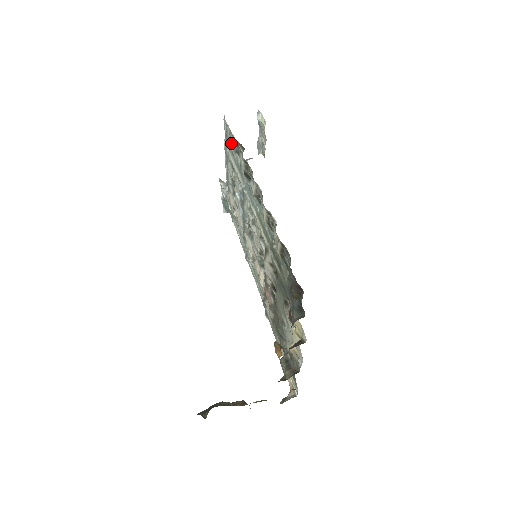
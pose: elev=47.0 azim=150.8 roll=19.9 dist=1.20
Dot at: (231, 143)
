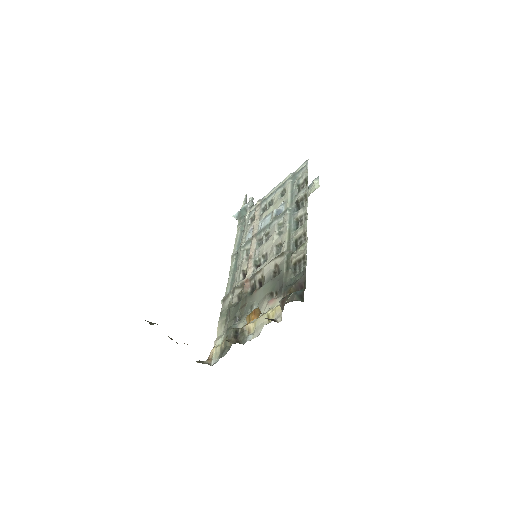
Dot at: (299, 178)
